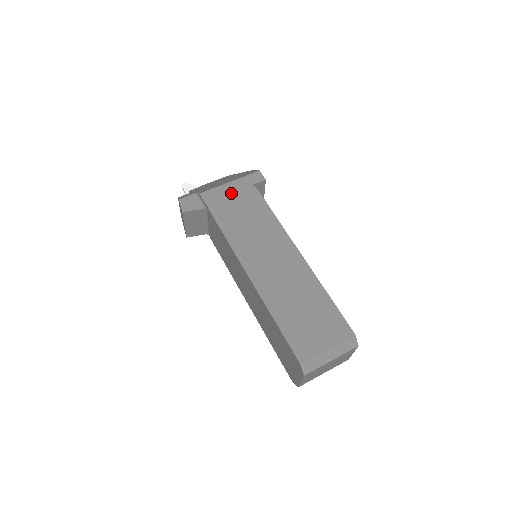
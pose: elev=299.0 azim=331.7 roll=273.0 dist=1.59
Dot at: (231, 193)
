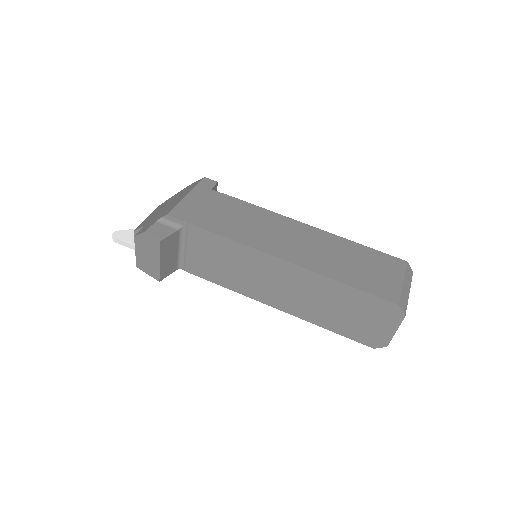
Dot at: (198, 203)
